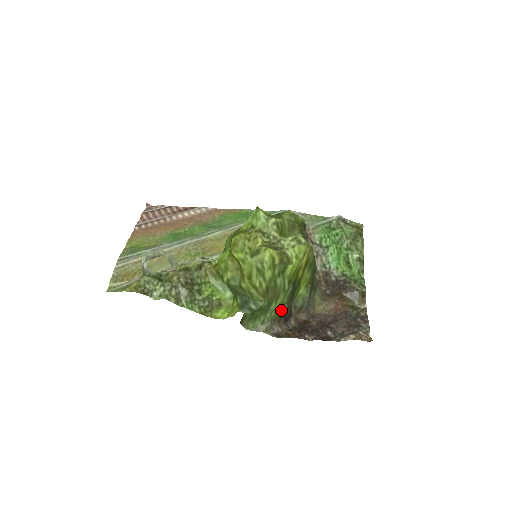
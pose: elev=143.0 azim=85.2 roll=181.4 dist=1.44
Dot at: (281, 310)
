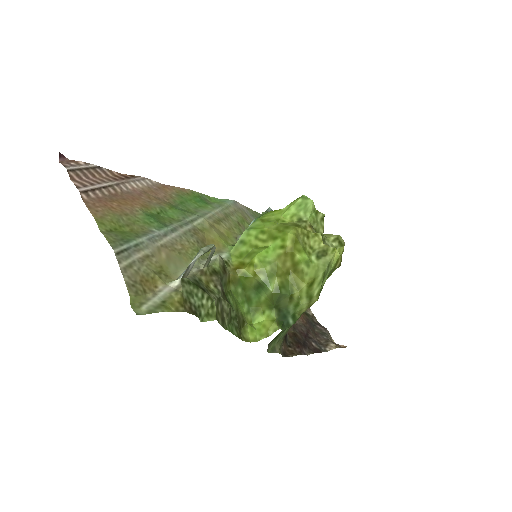
Dot at: occluded
